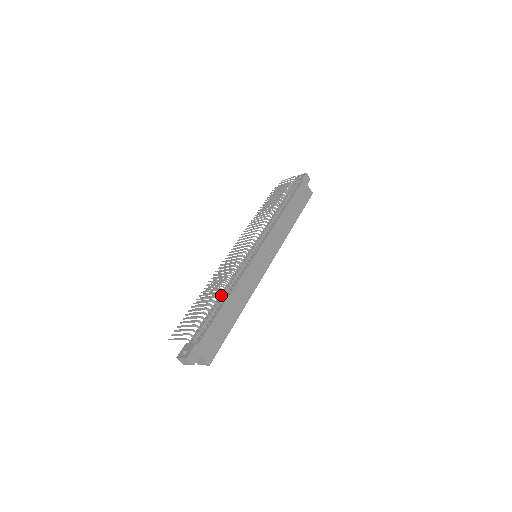
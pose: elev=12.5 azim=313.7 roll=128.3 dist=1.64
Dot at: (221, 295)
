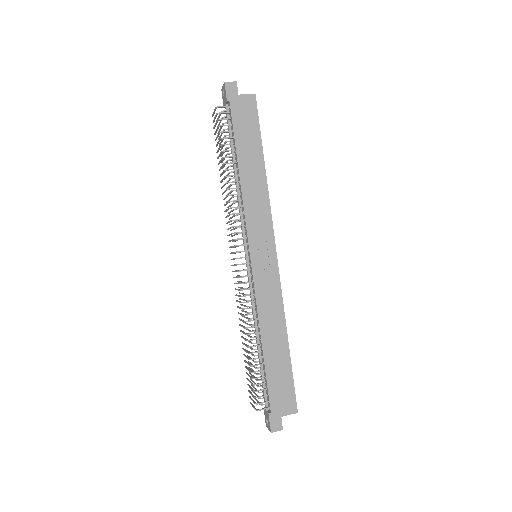
Dot at: occluded
